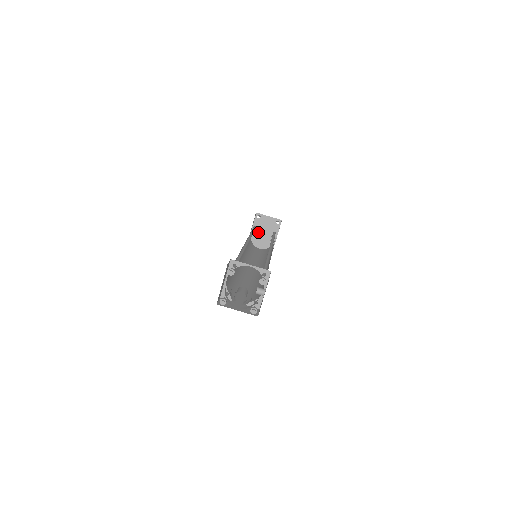
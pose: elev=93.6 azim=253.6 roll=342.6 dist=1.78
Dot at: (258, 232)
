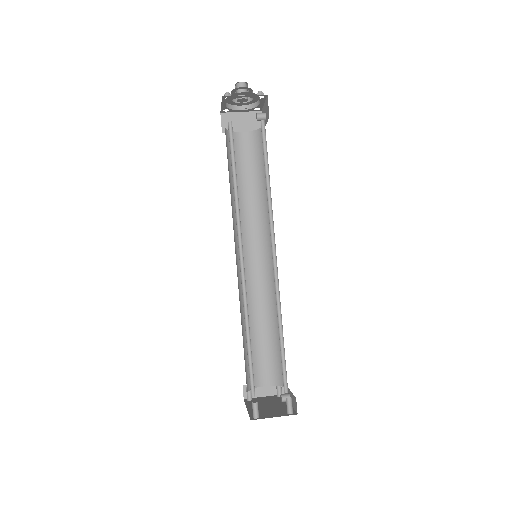
Dot at: (258, 407)
